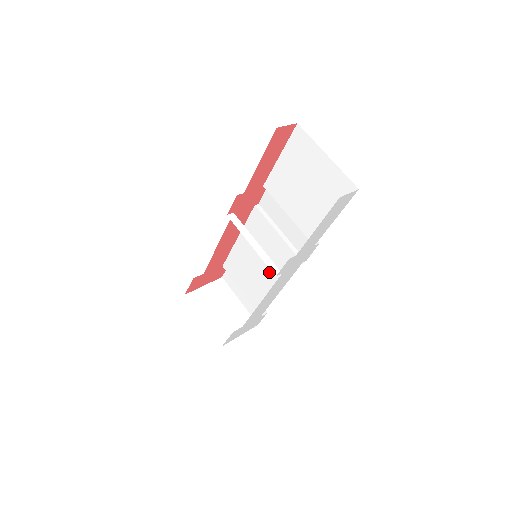
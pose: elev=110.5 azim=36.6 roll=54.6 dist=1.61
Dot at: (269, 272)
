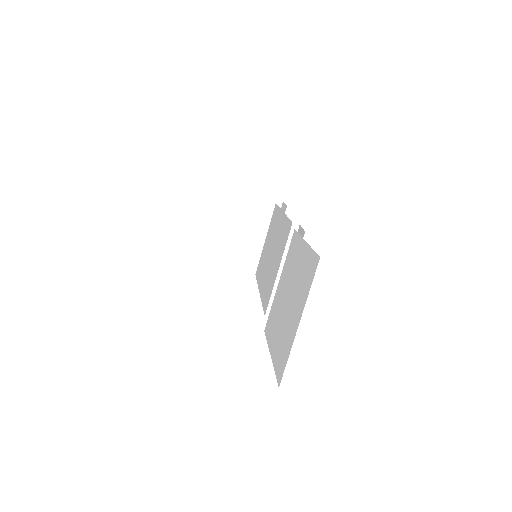
Dot at: (267, 271)
